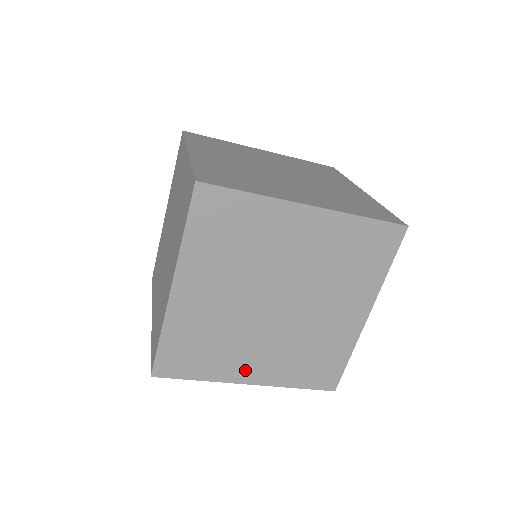
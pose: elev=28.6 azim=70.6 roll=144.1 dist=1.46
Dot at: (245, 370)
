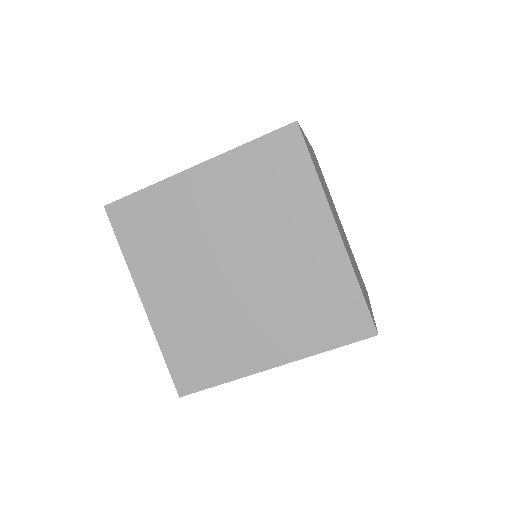
Dot at: (155, 288)
